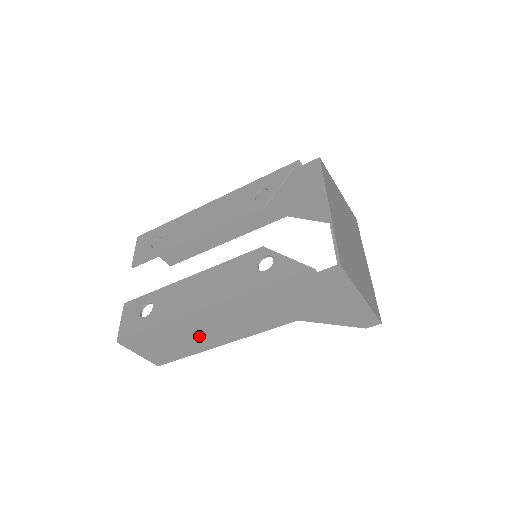
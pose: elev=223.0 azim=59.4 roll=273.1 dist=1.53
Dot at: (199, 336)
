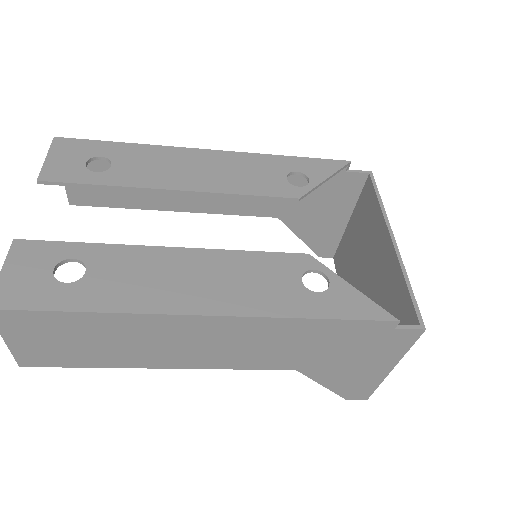
Dot at: (145, 346)
